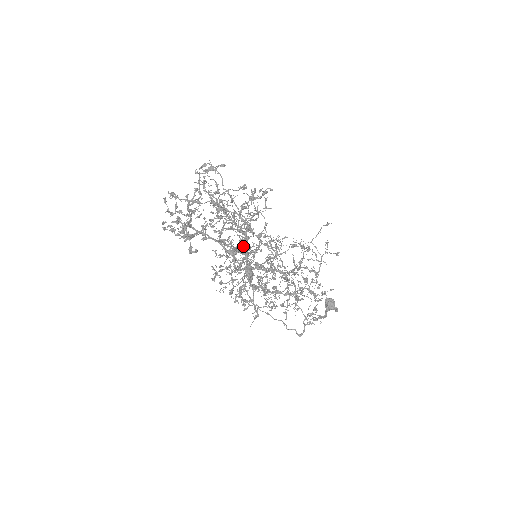
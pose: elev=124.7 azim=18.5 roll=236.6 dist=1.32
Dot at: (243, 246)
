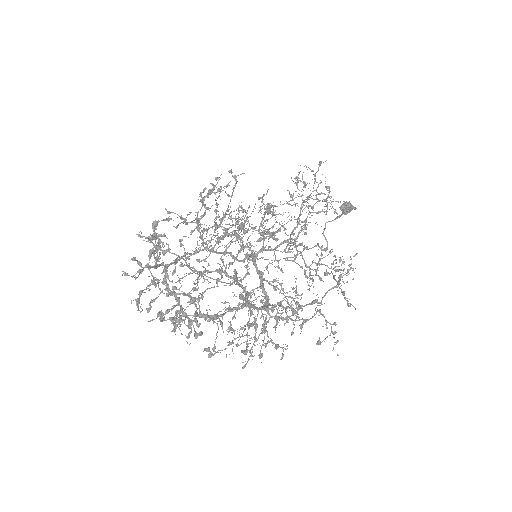
Dot at: (248, 306)
